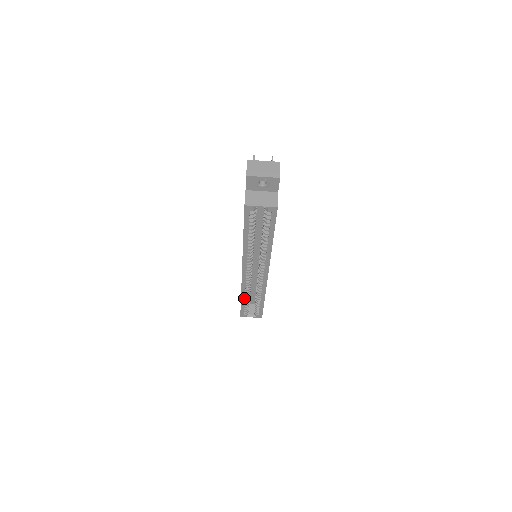
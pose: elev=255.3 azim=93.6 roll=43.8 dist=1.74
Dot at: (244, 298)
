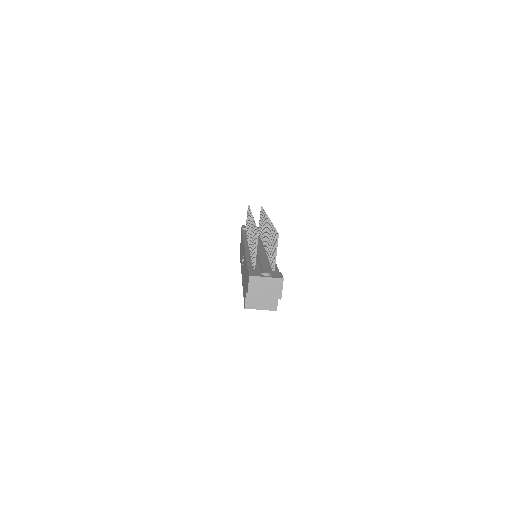
Dot at: occluded
